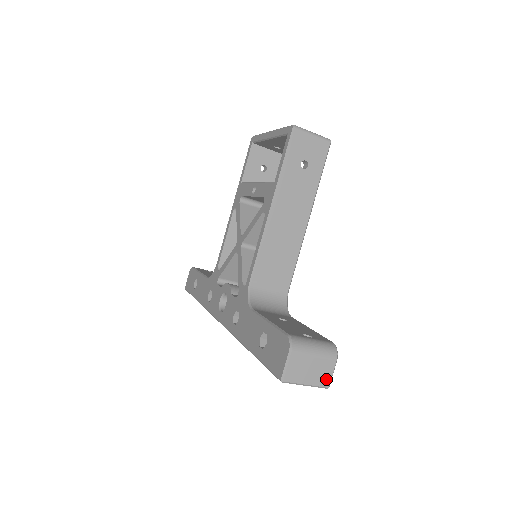
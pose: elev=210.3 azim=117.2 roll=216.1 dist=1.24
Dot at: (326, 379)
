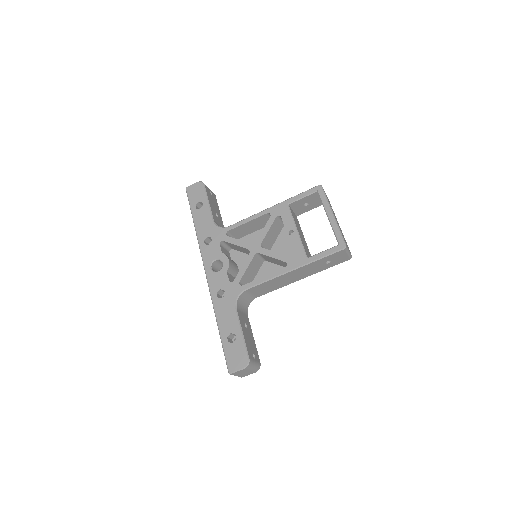
Dot at: occluded
